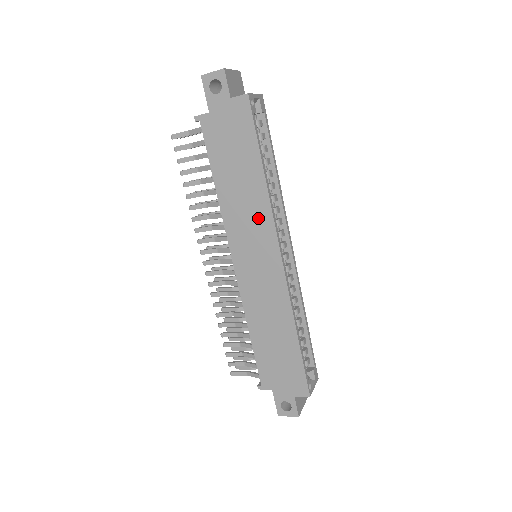
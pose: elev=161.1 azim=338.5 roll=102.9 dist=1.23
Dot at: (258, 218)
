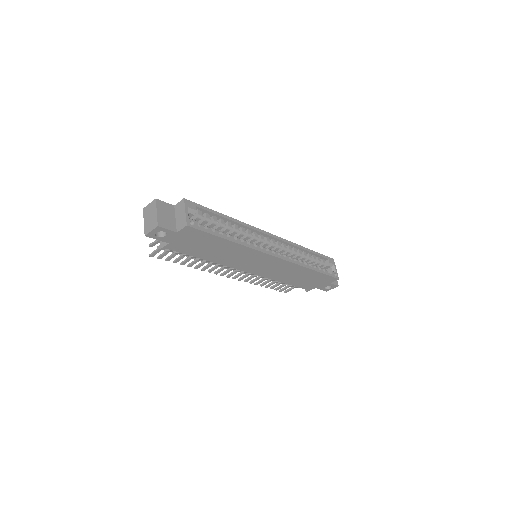
Dot at: (247, 255)
